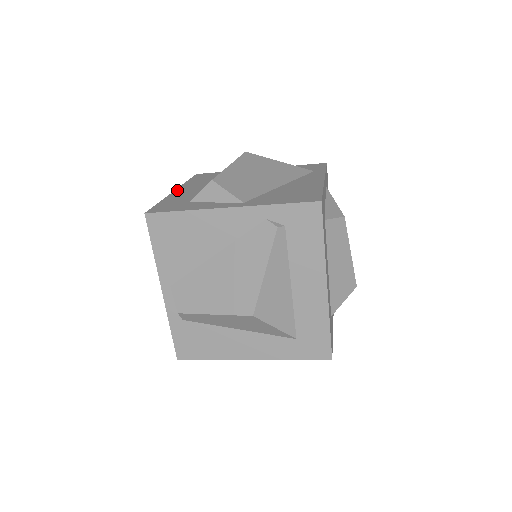
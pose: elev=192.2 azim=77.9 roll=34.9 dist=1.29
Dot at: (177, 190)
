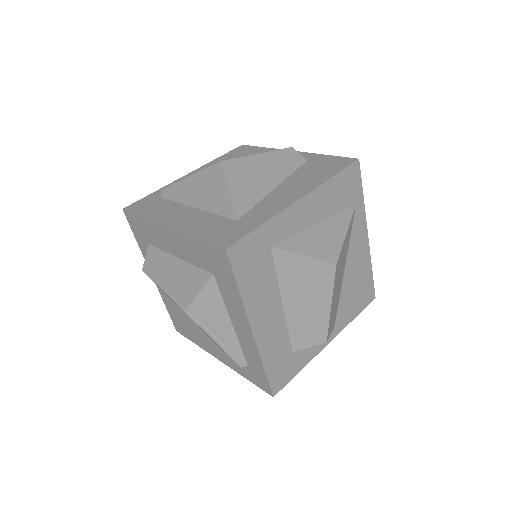
Dot at: (256, 330)
